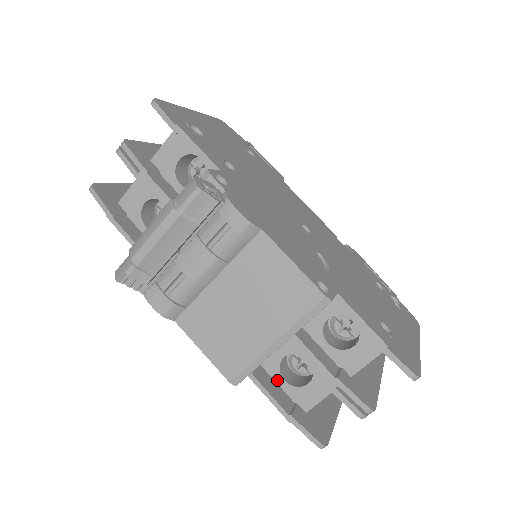
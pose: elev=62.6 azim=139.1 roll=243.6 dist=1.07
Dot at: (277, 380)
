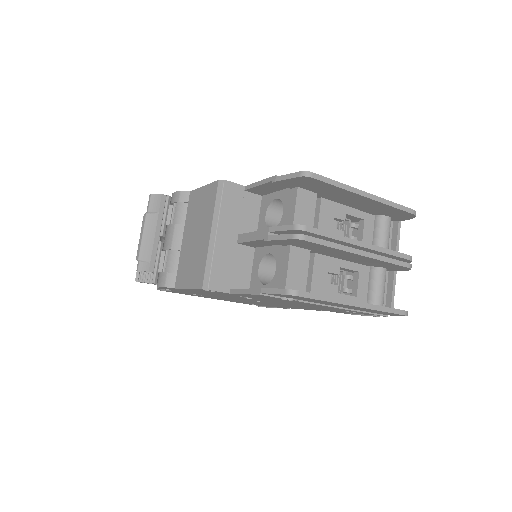
Dot at: occluded
